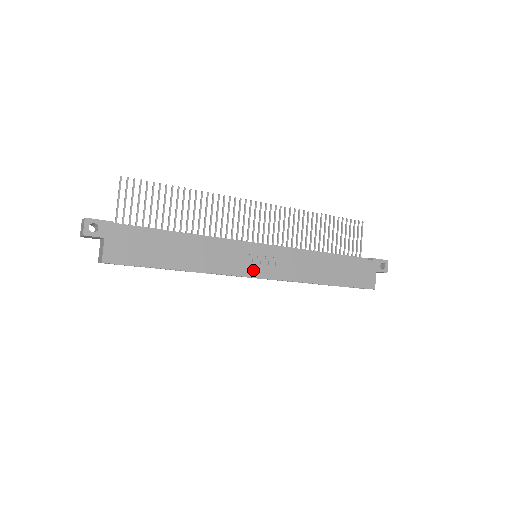
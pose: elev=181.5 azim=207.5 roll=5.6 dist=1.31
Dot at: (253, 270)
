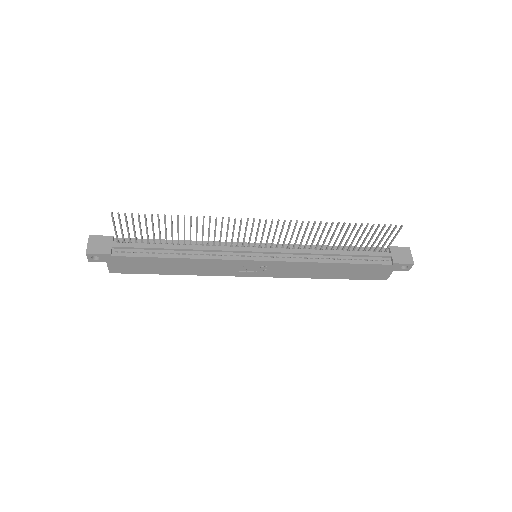
Dot at: (247, 273)
